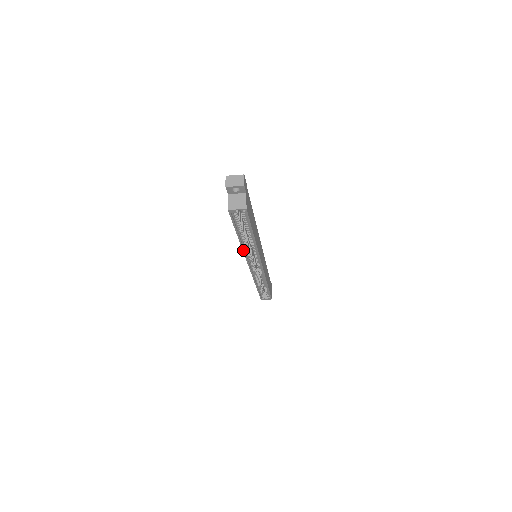
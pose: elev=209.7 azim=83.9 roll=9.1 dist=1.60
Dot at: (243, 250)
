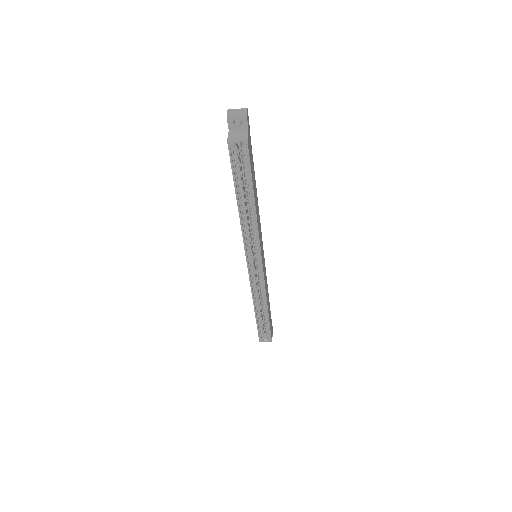
Dot at: (242, 228)
